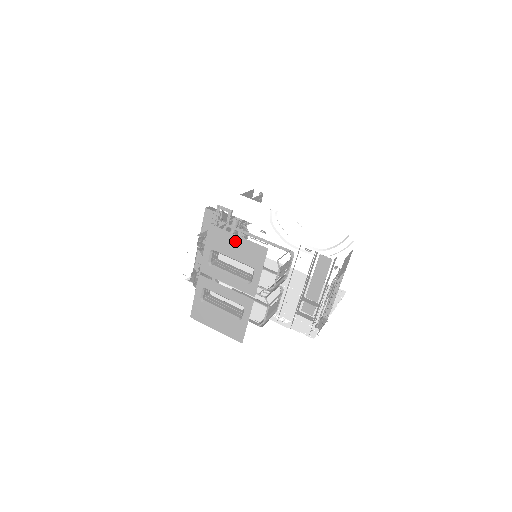
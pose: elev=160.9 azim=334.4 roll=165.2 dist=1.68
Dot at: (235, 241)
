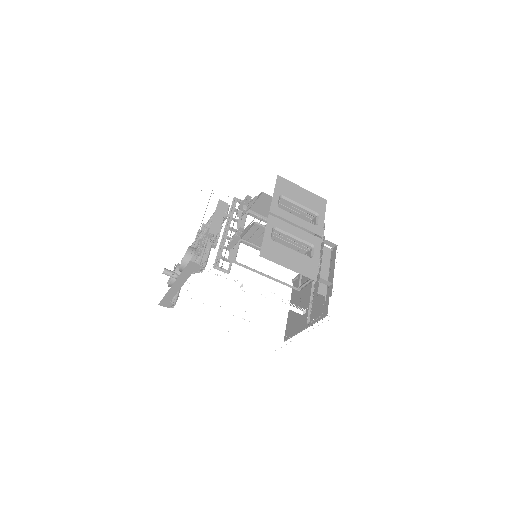
Dot at: (301, 191)
